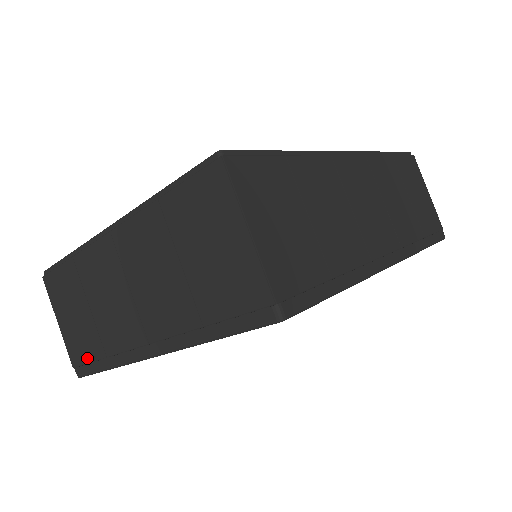
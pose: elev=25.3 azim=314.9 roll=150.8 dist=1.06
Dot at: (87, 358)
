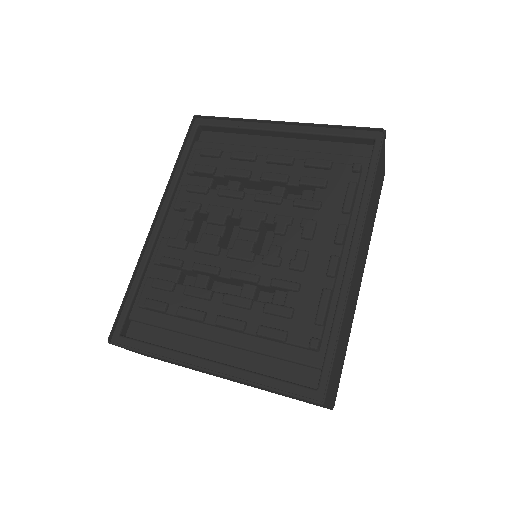
Dot at: (164, 361)
